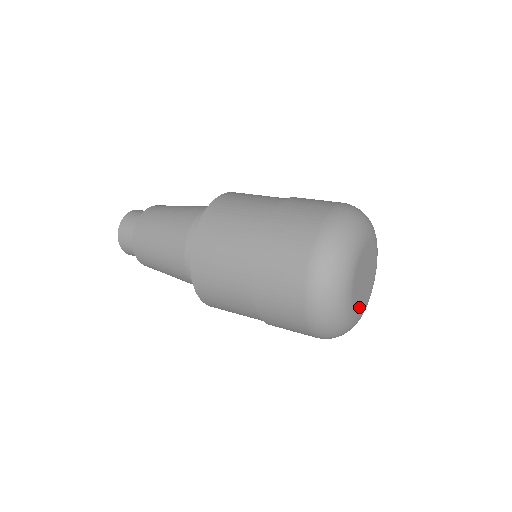
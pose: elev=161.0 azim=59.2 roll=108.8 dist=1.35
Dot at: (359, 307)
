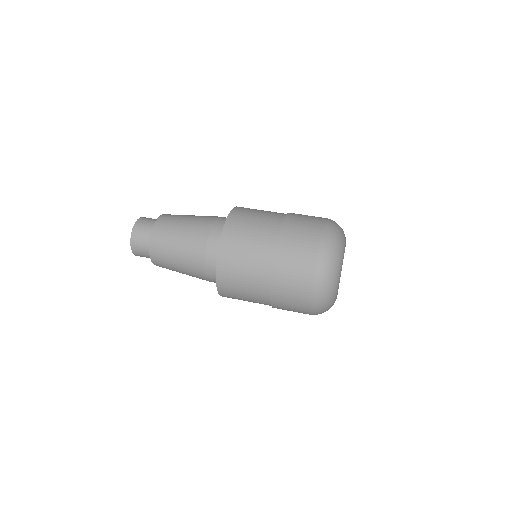
Dot at: occluded
